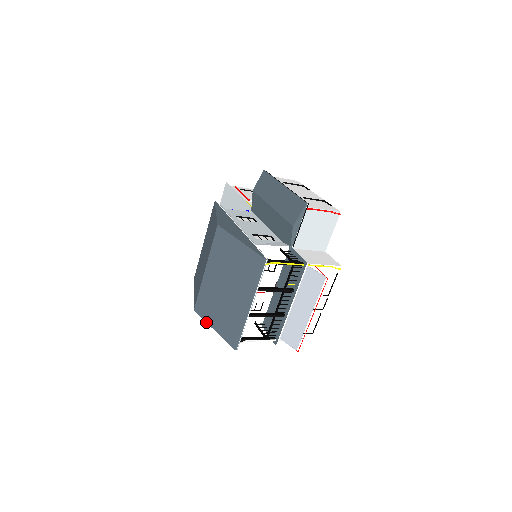
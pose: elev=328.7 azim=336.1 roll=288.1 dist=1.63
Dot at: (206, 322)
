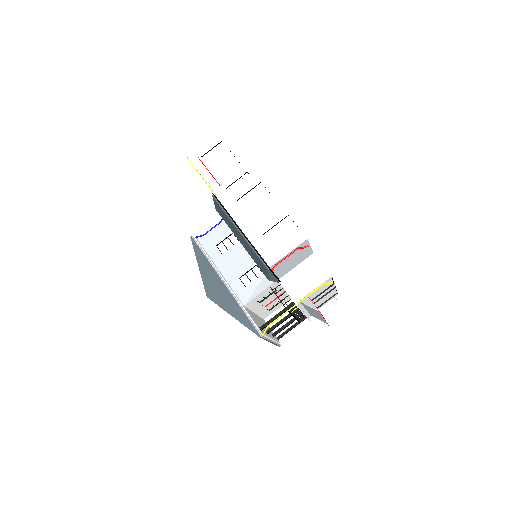
Dot at: occluded
